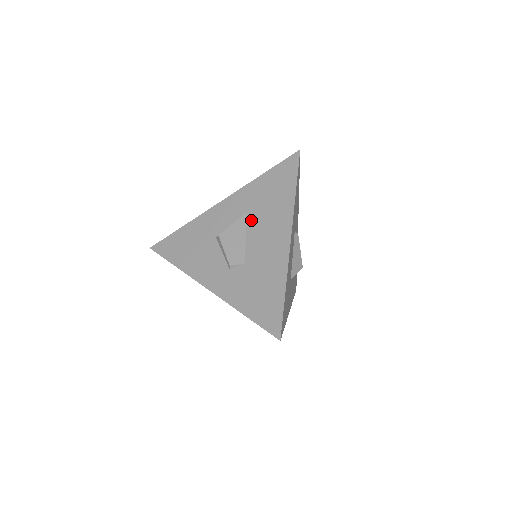
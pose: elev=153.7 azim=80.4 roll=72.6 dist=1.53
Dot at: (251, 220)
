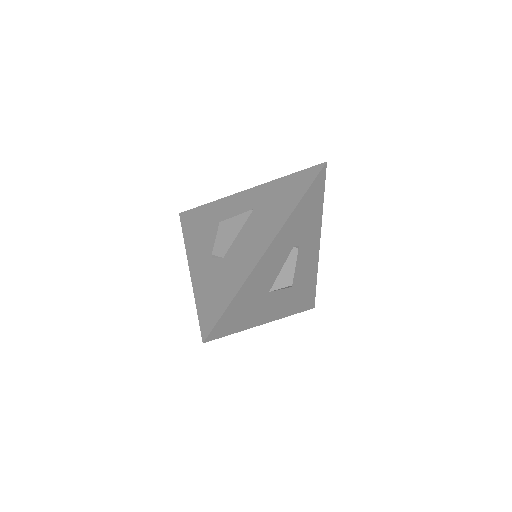
Dot at: (251, 218)
